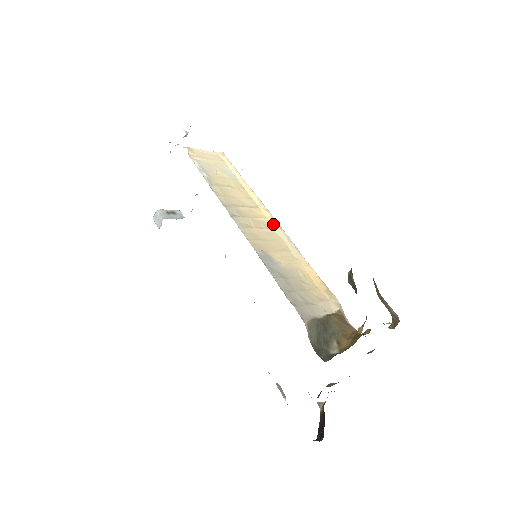
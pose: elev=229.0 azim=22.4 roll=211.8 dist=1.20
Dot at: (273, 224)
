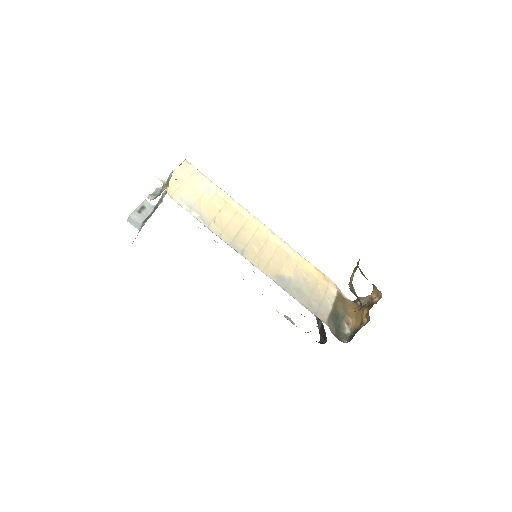
Dot at: (266, 232)
